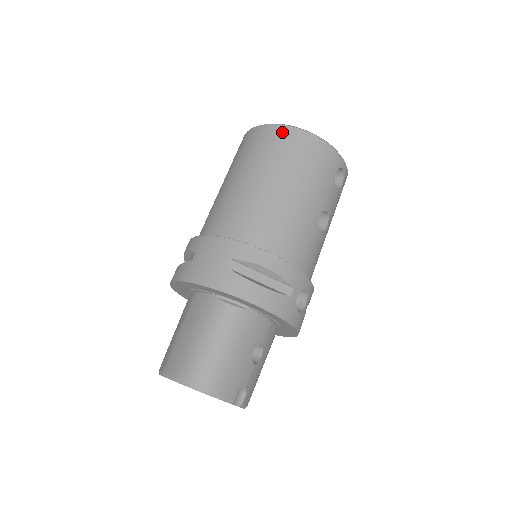
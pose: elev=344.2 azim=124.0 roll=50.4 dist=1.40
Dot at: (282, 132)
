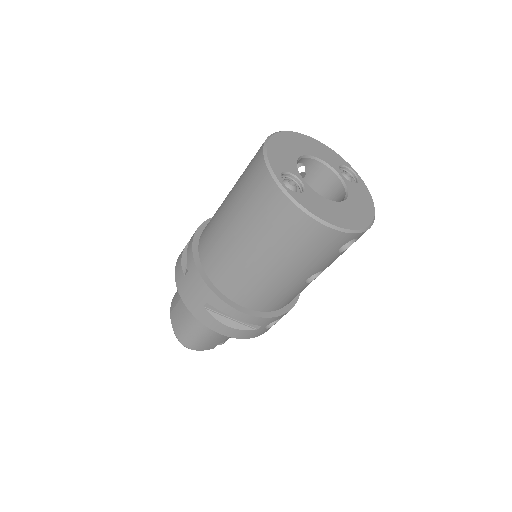
Dot at: (284, 207)
